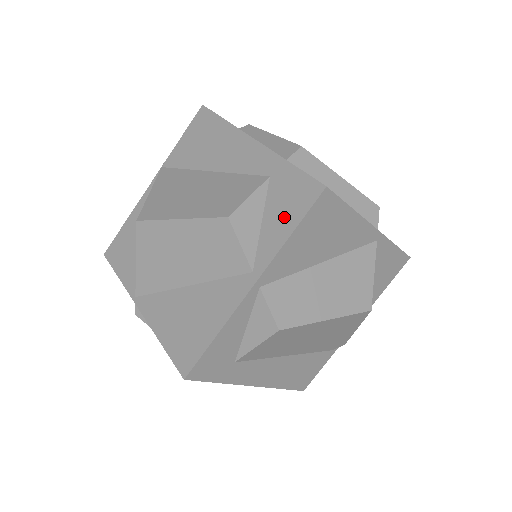
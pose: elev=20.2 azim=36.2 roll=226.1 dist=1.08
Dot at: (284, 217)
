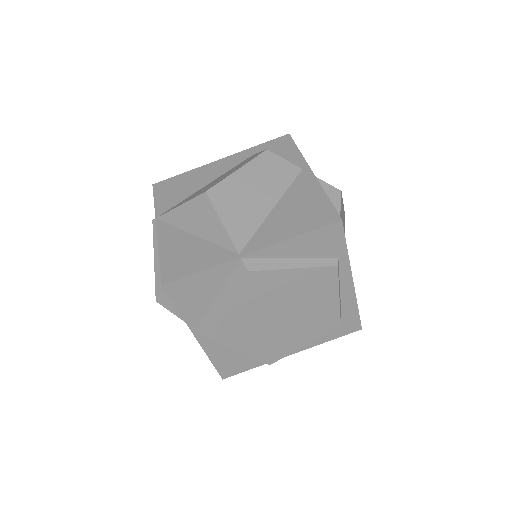
Dot at: (285, 151)
